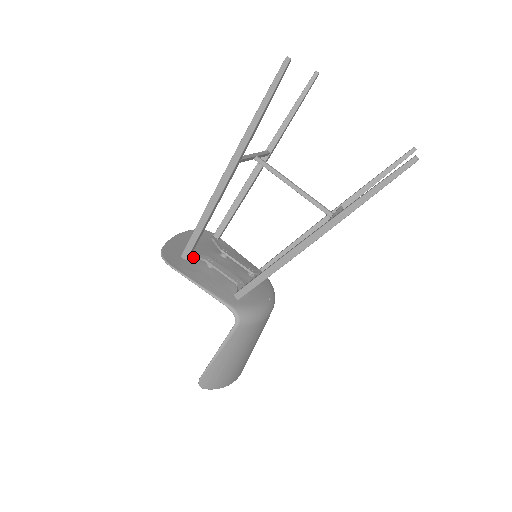
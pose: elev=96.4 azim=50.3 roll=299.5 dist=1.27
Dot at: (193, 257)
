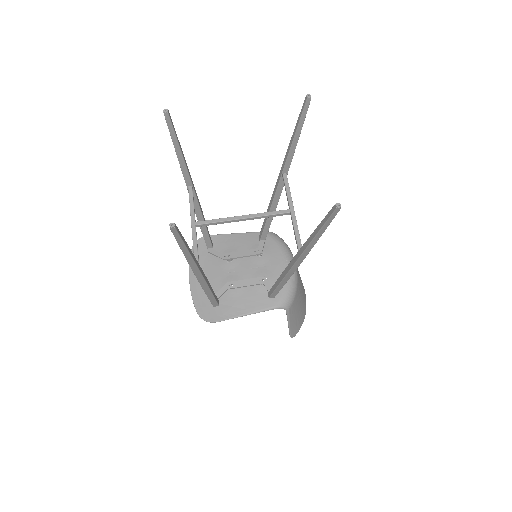
Dot at: (219, 297)
